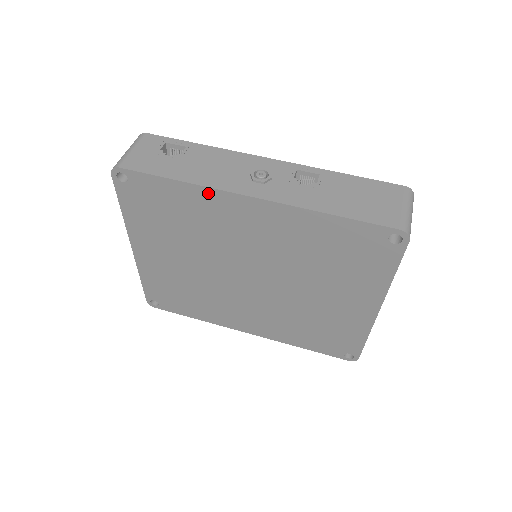
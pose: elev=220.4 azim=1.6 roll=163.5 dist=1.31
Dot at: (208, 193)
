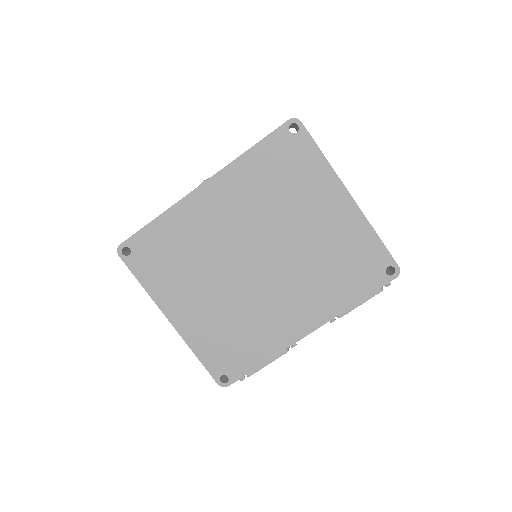
Dot at: (178, 209)
